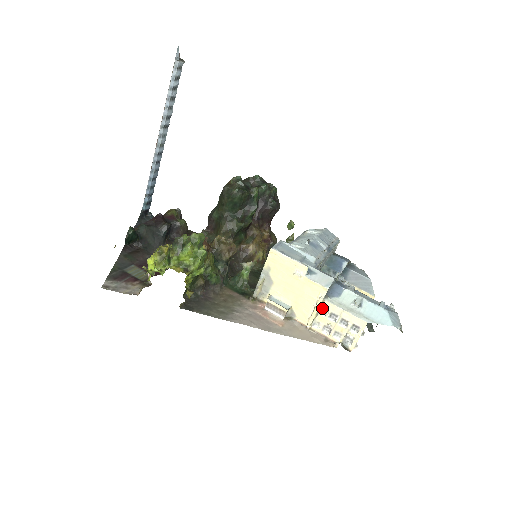
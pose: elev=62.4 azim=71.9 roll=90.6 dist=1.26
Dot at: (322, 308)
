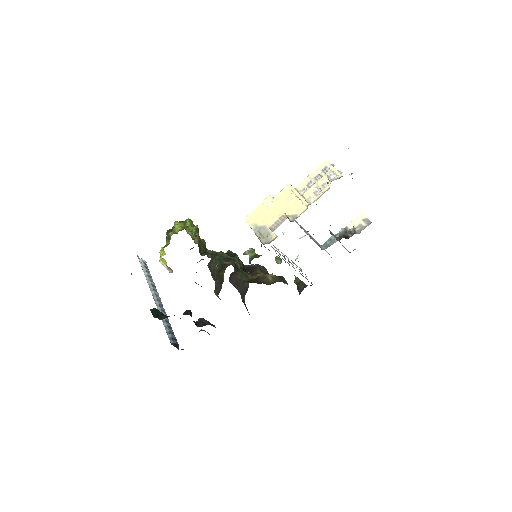
Dot at: (300, 192)
